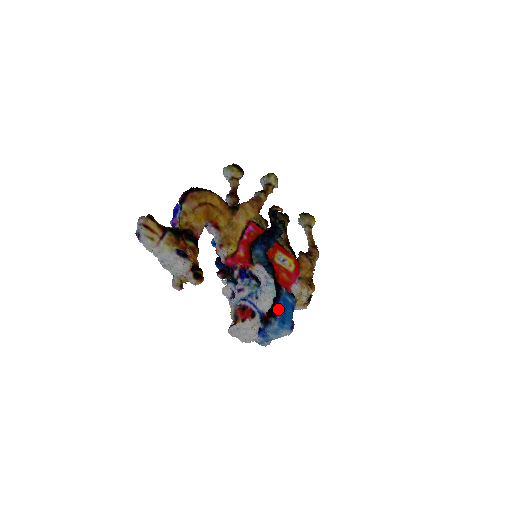
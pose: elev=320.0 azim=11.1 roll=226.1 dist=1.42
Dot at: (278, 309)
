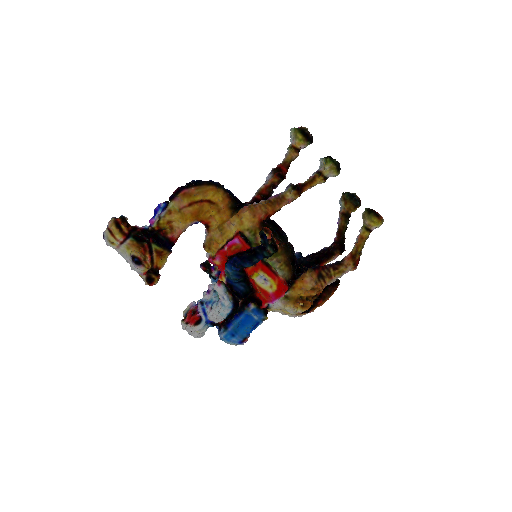
Dot at: (234, 322)
